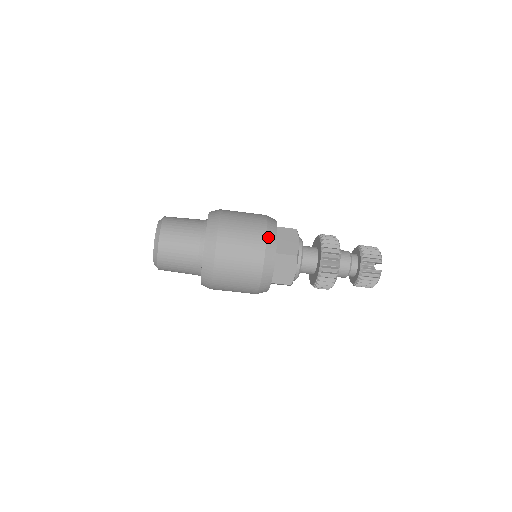
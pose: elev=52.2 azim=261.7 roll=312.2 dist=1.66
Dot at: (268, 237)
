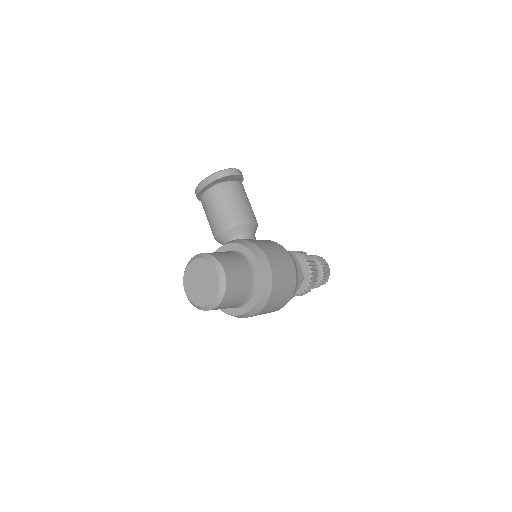
Dot at: occluded
